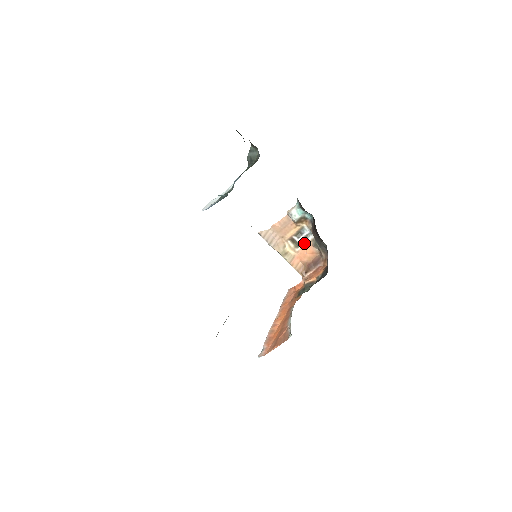
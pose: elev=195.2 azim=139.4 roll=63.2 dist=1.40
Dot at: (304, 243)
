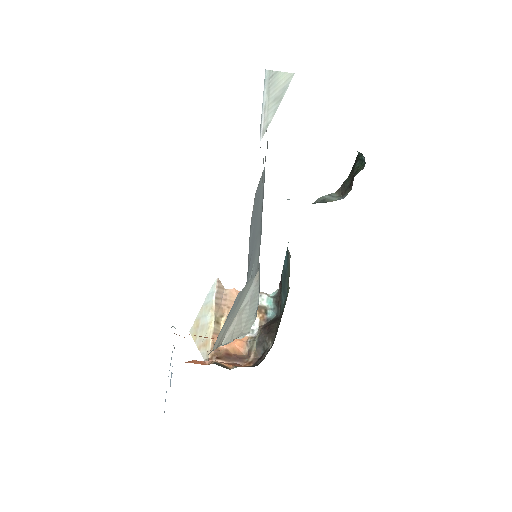
Dot at: occluded
